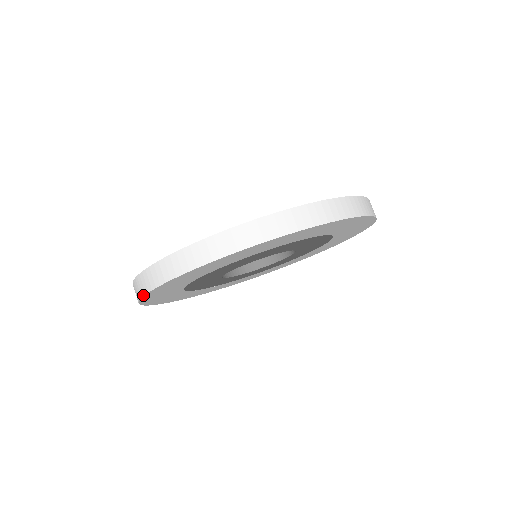
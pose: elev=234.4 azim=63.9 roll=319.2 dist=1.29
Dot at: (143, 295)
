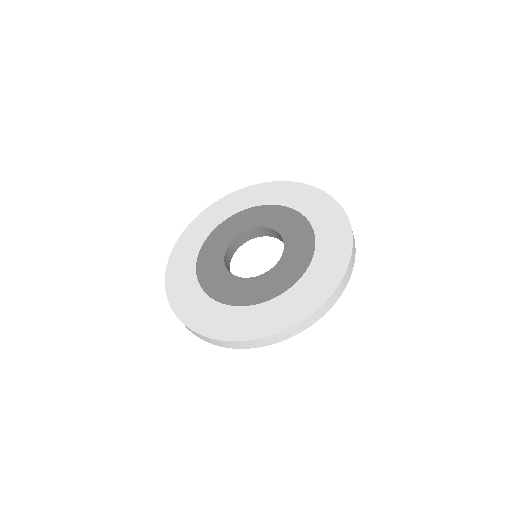
Dot at: occluded
